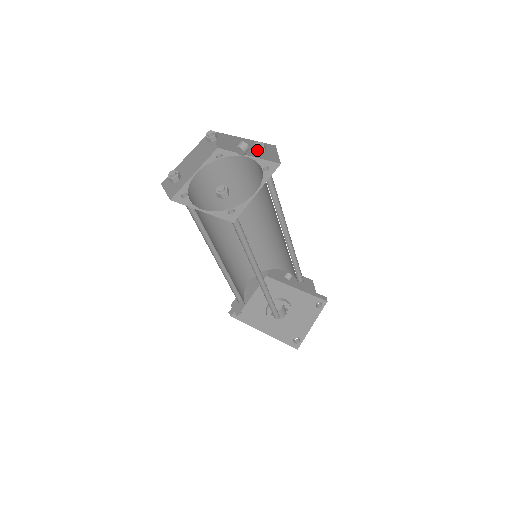
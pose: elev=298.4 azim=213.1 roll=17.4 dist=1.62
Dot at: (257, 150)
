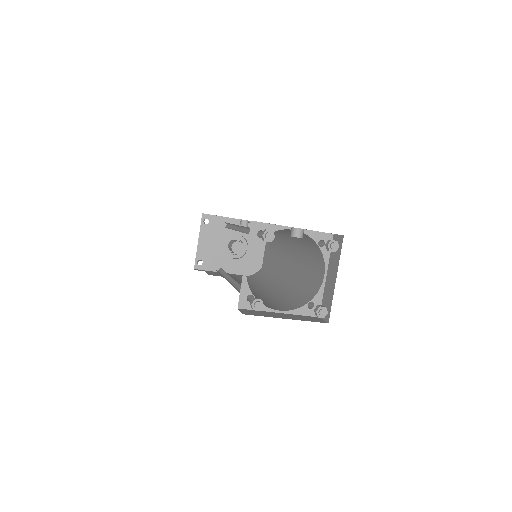
Dot at: occluded
